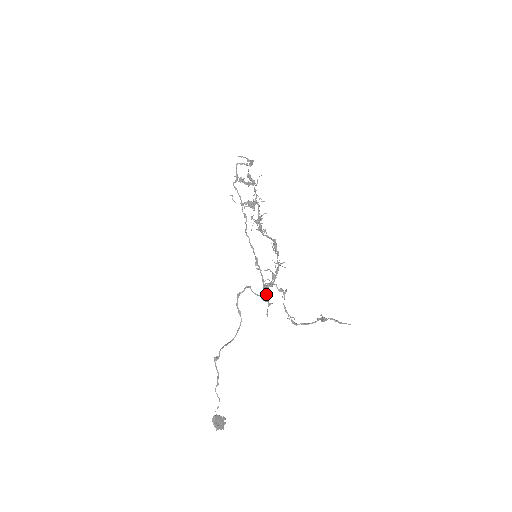
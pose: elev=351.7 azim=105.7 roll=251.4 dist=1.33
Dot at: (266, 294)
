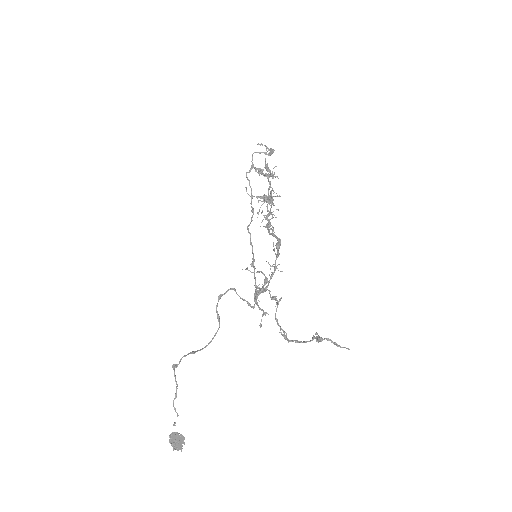
Dot at: (255, 300)
